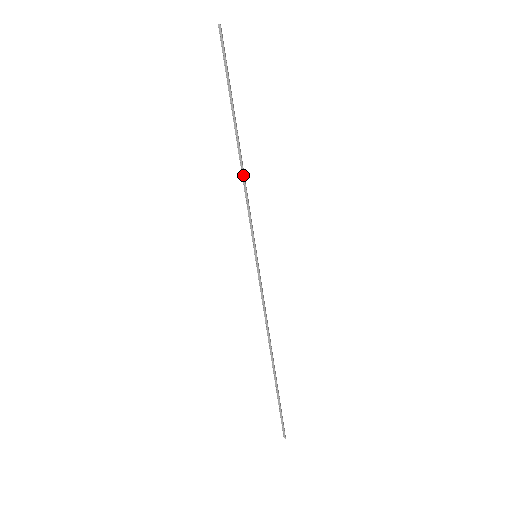
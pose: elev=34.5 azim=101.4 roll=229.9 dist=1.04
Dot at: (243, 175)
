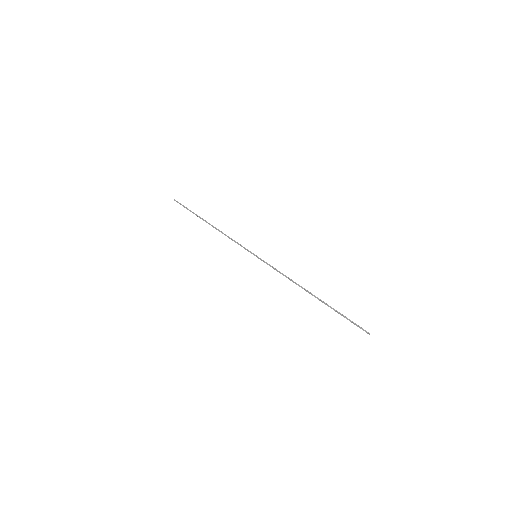
Dot at: (221, 232)
